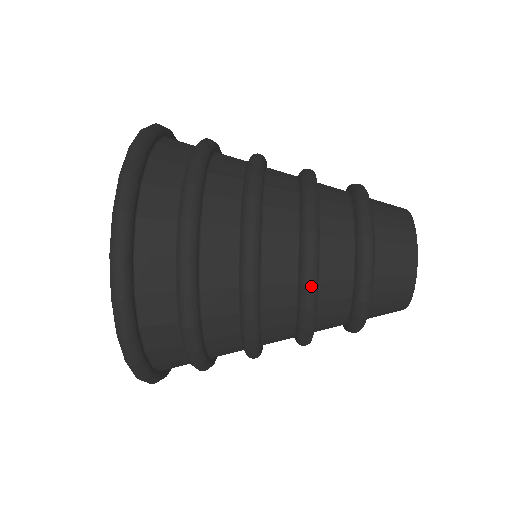
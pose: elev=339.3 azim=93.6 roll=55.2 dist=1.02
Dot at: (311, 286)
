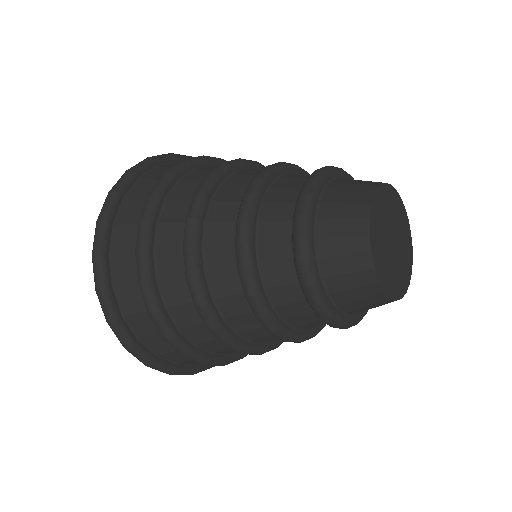
Dot at: (248, 193)
